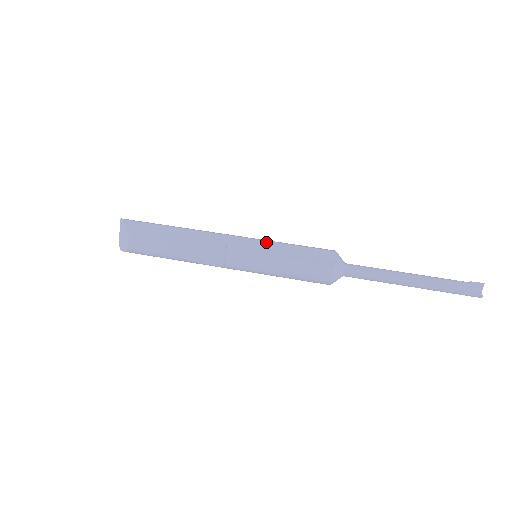
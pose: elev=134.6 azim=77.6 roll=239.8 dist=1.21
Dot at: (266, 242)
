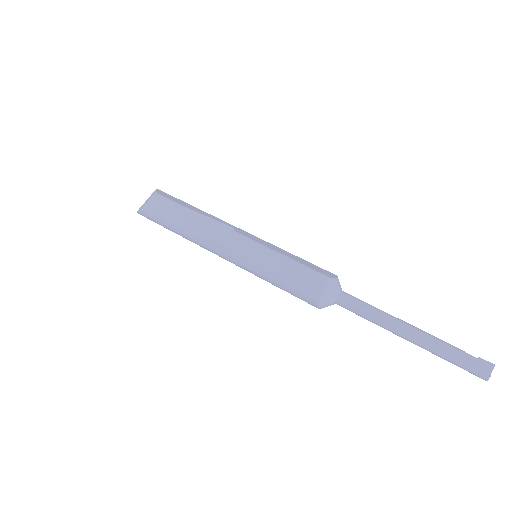
Dot at: (273, 245)
